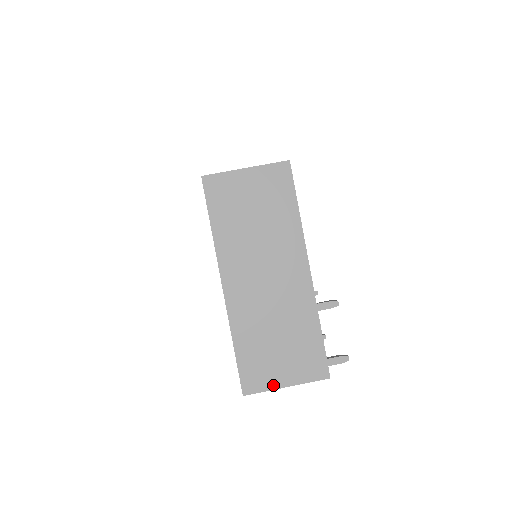
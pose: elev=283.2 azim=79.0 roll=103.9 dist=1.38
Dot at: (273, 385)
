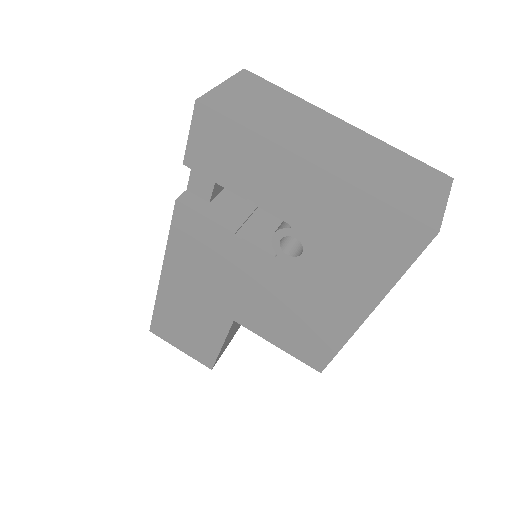
Dot at: (440, 208)
